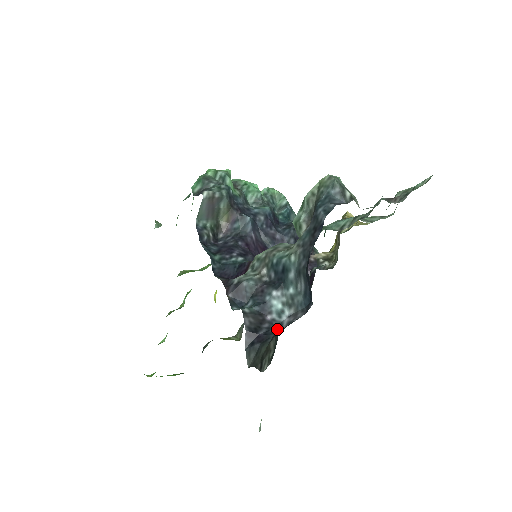
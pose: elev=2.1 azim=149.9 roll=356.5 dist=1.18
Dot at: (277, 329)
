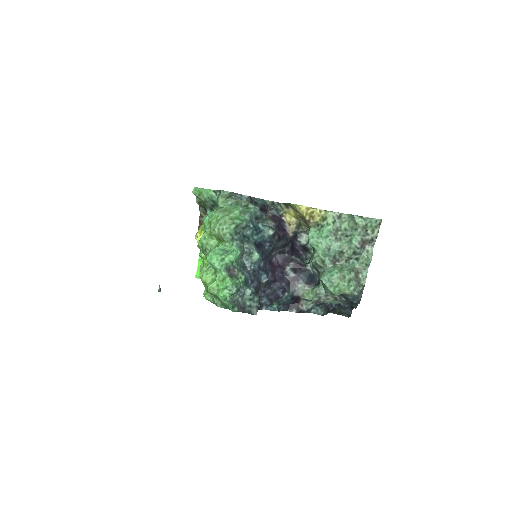
Dot at: occluded
